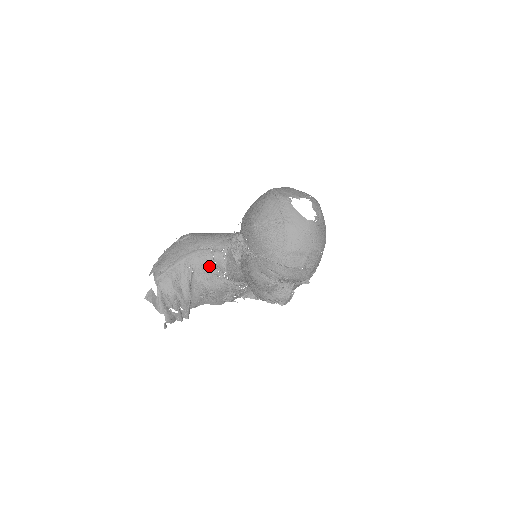
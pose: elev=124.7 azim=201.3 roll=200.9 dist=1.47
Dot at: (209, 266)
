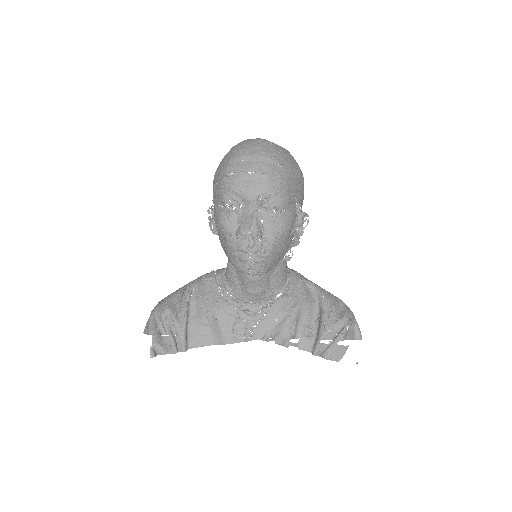
Dot at: (210, 283)
